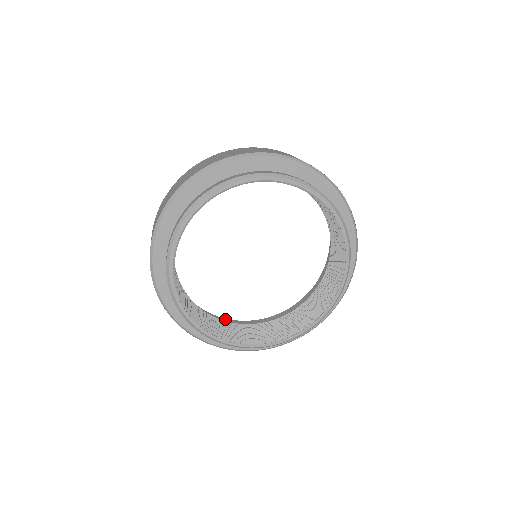
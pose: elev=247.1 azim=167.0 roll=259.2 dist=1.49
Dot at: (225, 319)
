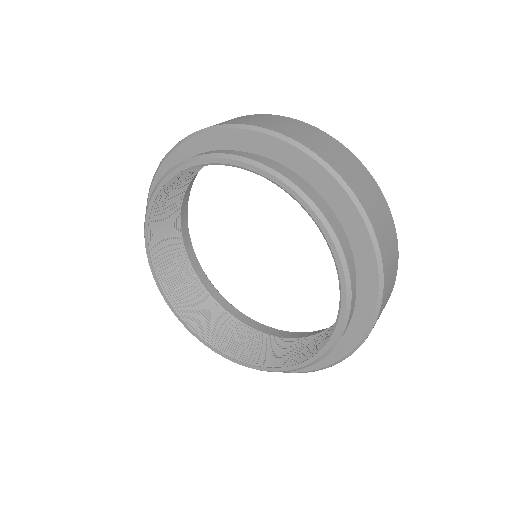
Dot at: (234, 308)
